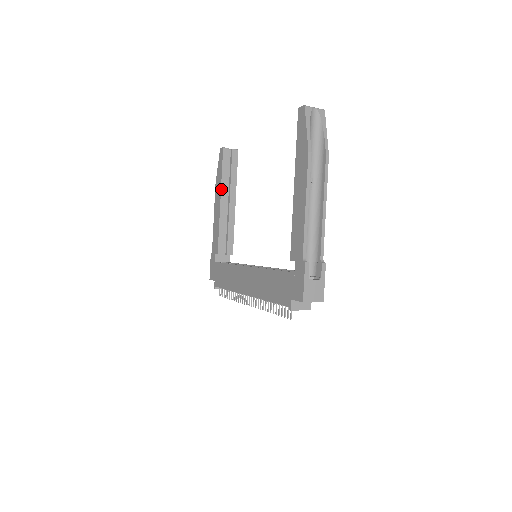
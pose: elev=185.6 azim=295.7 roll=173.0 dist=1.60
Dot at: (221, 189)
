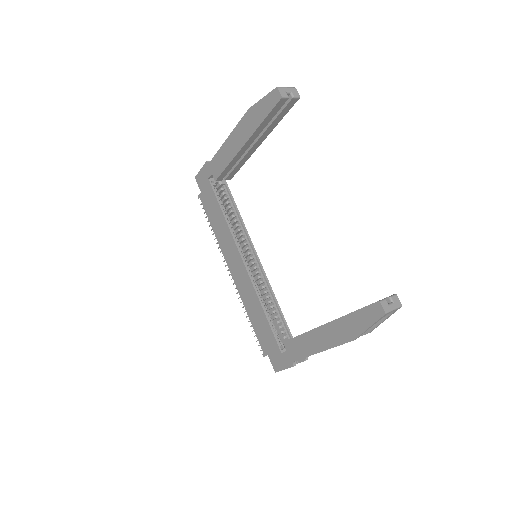
Dot at: (252, 135)
